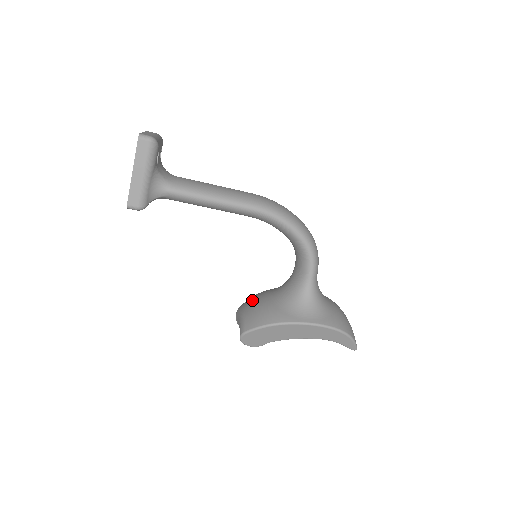
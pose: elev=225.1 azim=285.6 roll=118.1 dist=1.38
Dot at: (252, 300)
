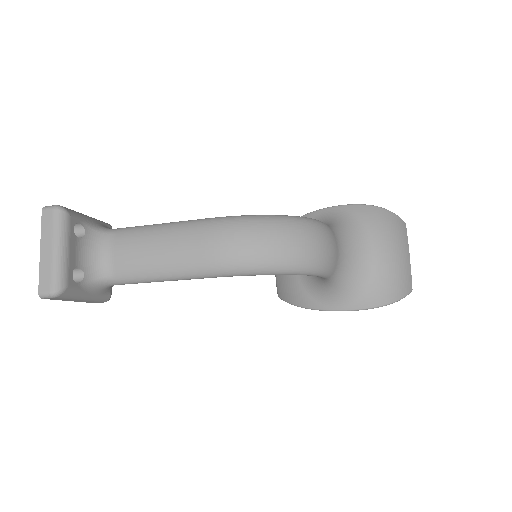
Dot at: occluded
